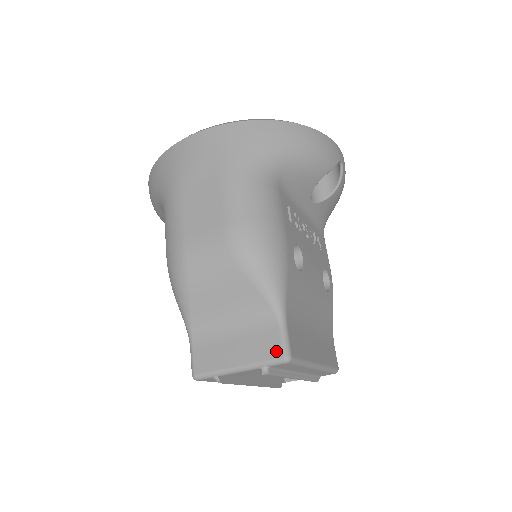
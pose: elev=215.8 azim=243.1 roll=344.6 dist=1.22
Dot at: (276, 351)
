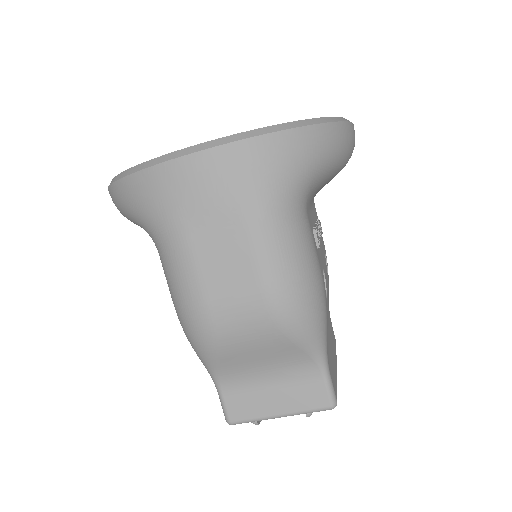
Dot at: (322, 401)
